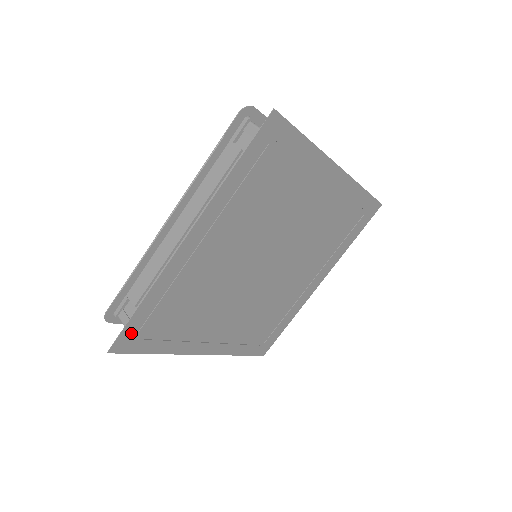
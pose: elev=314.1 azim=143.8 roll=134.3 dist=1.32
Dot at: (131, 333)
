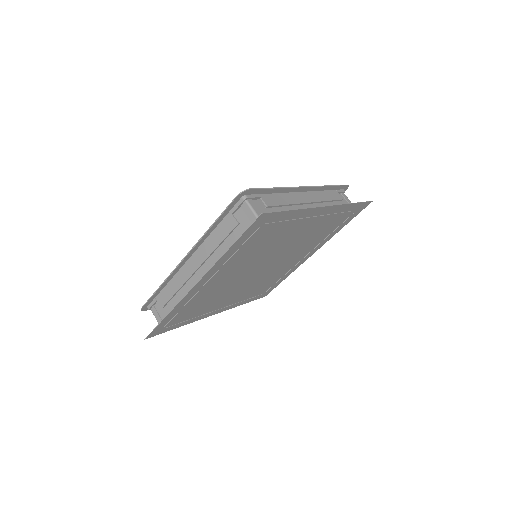
Dot at: (160, 328)
